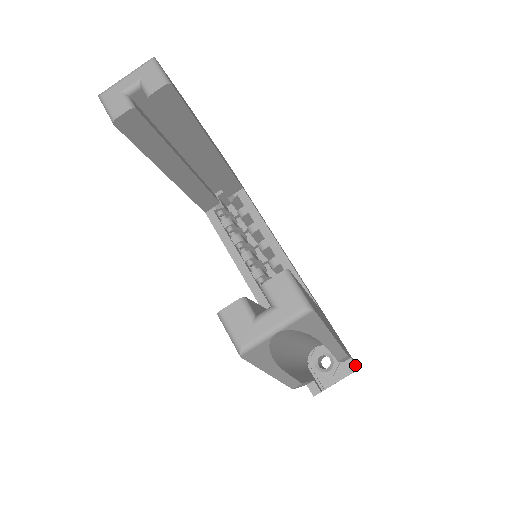
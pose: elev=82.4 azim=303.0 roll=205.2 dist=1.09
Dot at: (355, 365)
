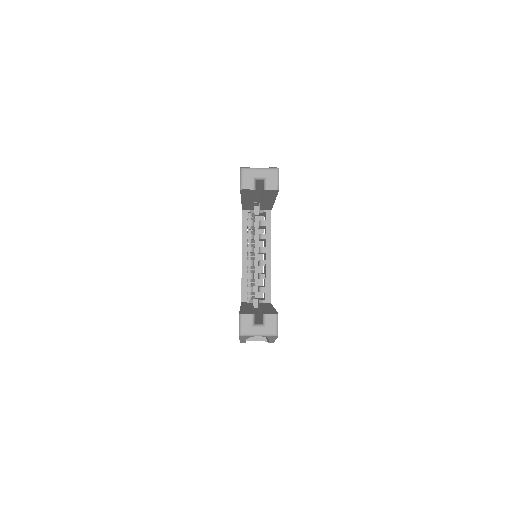
Dot at: occluded
